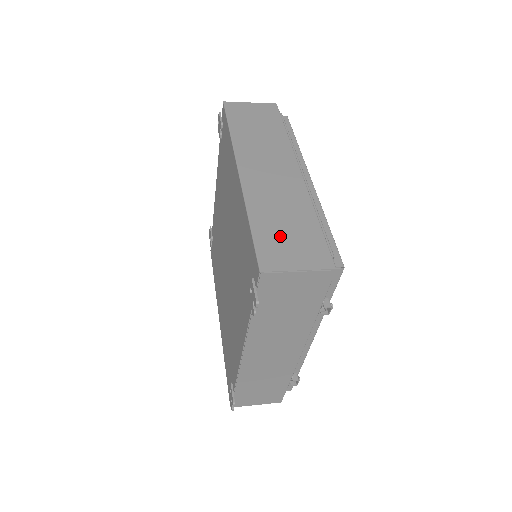
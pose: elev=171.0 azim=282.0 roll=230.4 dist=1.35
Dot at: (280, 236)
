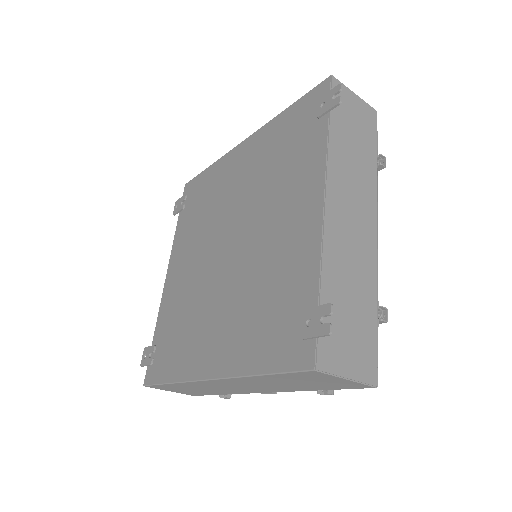
Dot at: occluded
